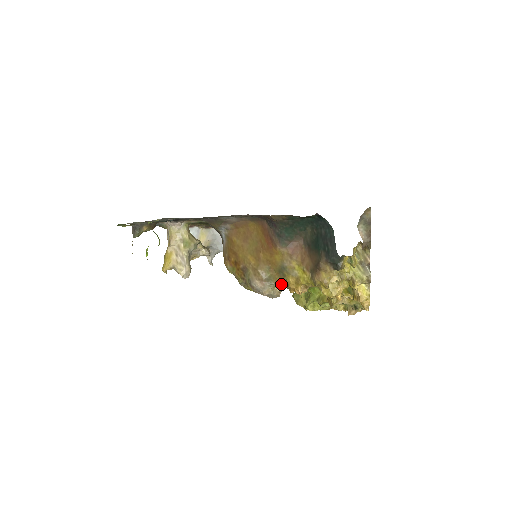
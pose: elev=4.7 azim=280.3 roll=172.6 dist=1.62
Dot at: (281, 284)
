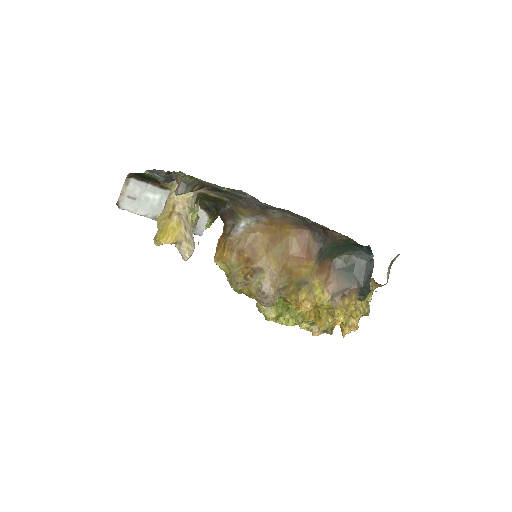
Dot at: (288, 296)
